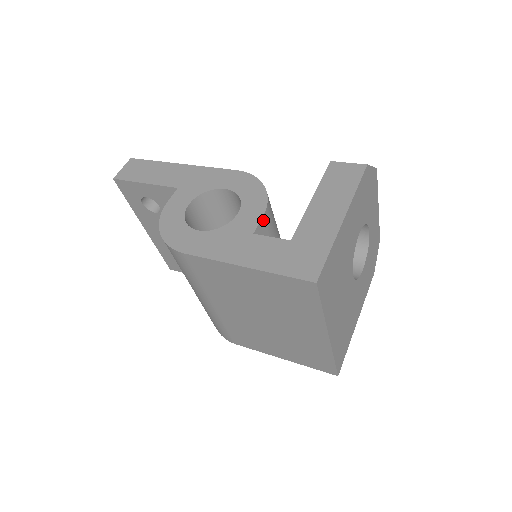
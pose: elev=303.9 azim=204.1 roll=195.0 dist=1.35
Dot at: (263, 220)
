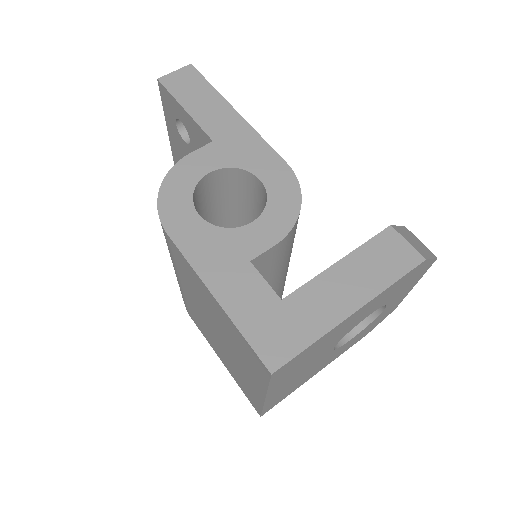
Dot at: (272, 249)
